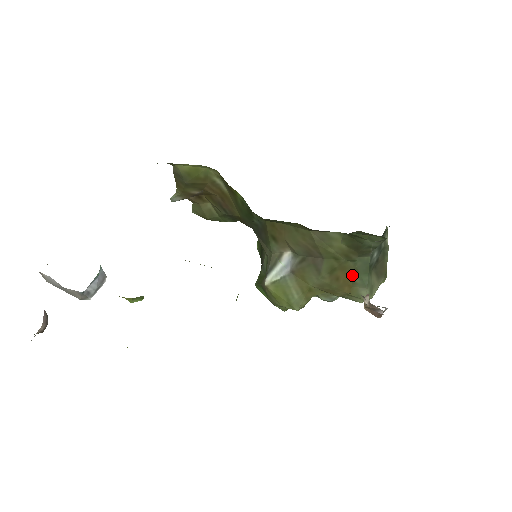
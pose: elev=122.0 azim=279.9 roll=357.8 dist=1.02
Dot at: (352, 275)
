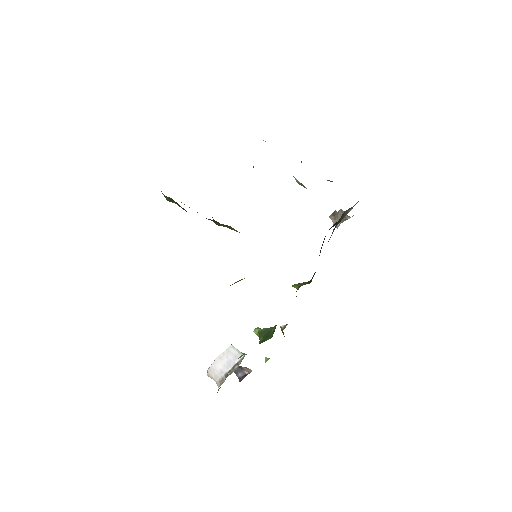
Dot at: occluded
